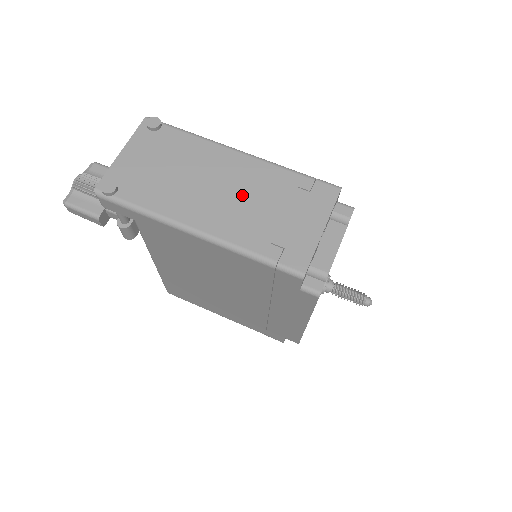
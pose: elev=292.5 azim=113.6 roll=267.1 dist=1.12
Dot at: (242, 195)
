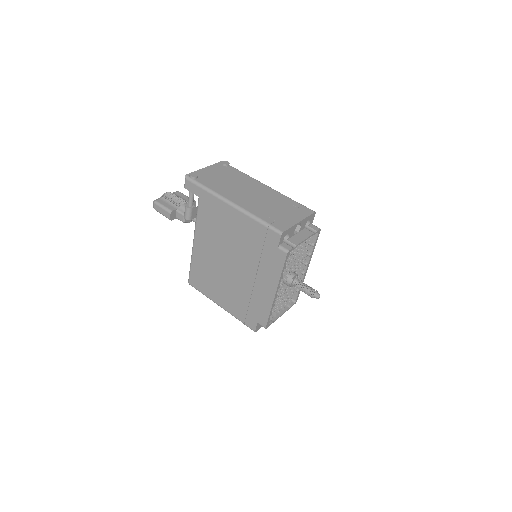
Dot at: (261, 198)
